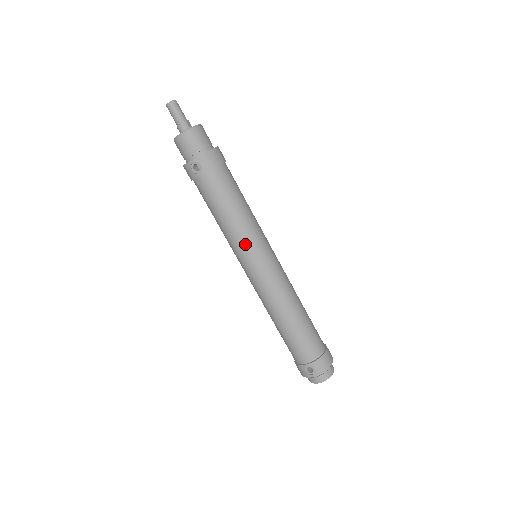
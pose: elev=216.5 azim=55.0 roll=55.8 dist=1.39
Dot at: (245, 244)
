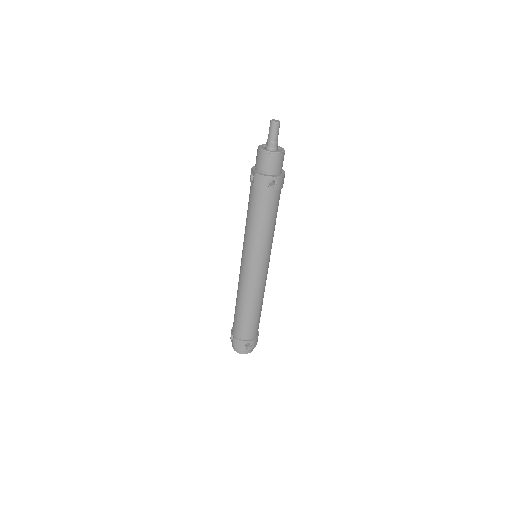
Dot at: (266, 249)
